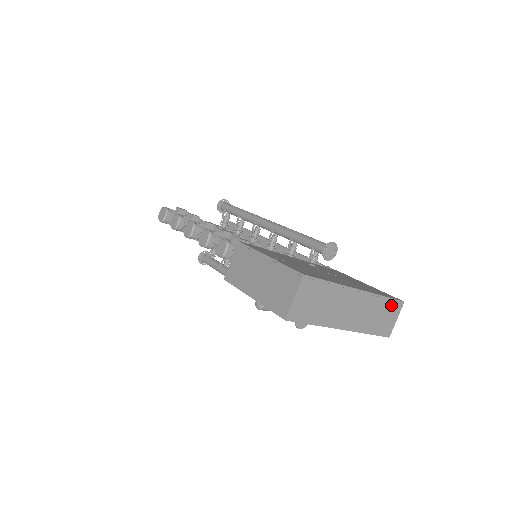
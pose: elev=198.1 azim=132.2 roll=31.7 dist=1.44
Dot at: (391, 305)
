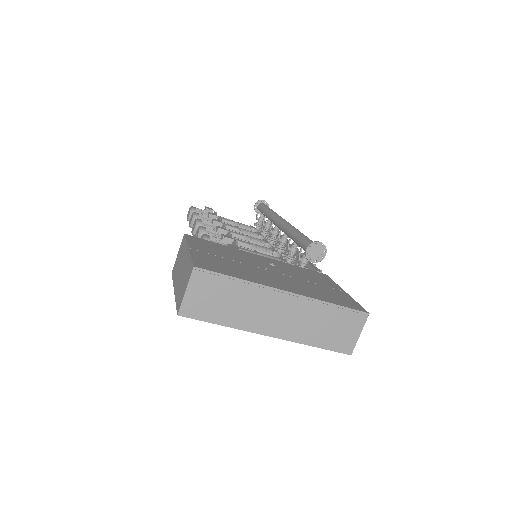
Dot at: (346, 315)
